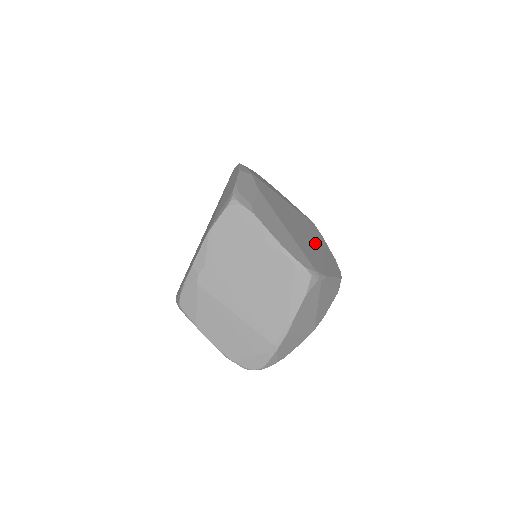
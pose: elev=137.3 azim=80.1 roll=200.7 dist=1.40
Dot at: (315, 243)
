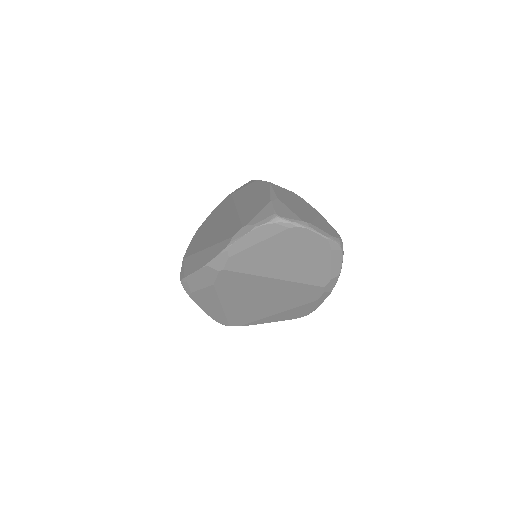
Dot at: (275, 308)
